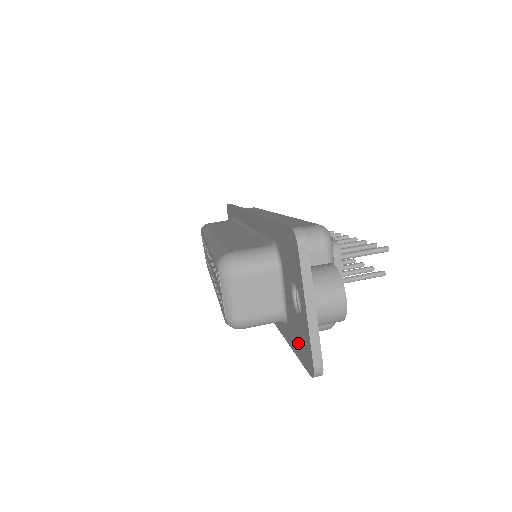
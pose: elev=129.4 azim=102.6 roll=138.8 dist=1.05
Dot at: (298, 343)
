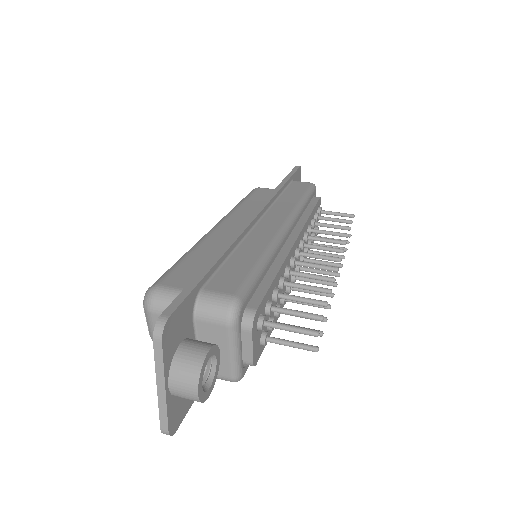
Dot at: occluded
